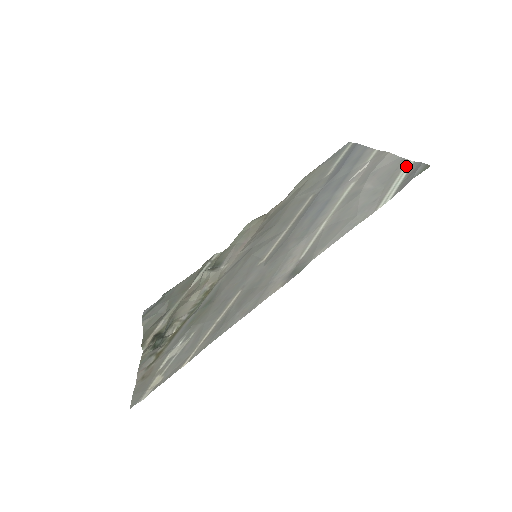
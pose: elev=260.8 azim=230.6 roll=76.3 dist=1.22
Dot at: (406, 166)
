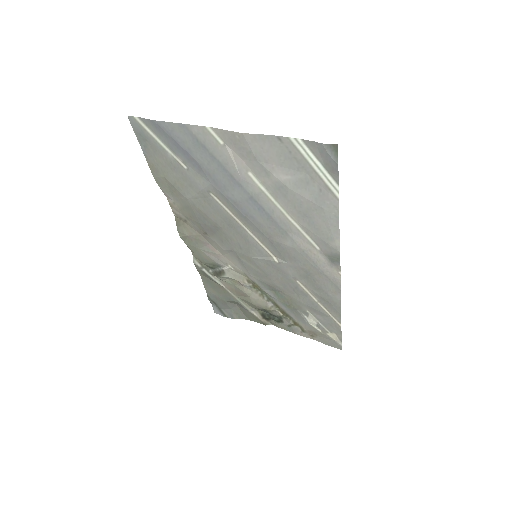
Dot at: (299, 147)
